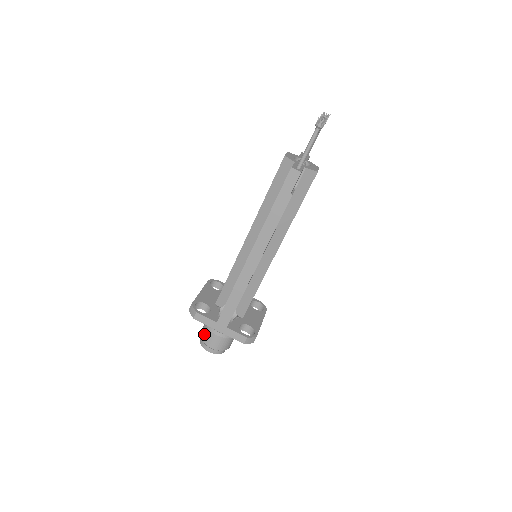
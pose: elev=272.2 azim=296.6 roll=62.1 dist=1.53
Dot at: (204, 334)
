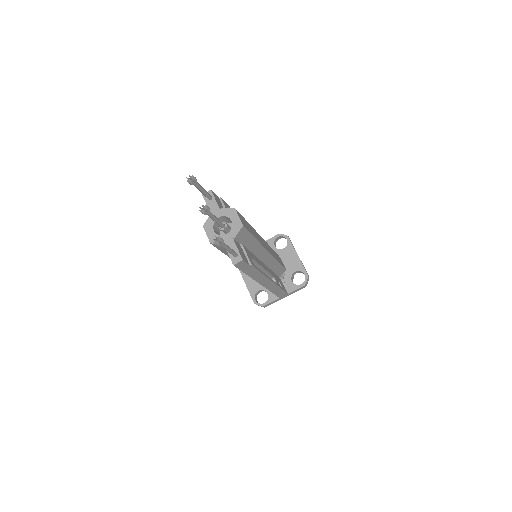
Dot at: occluded
